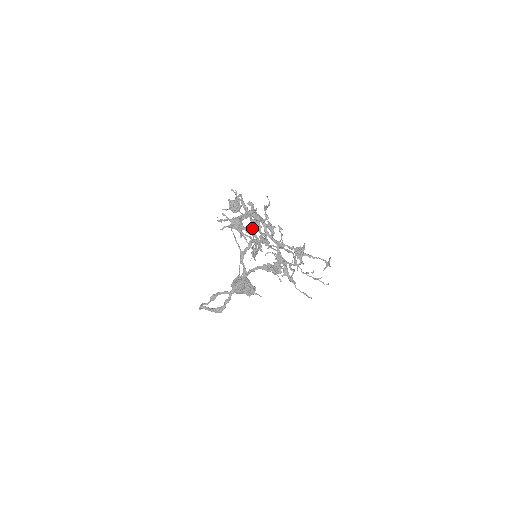
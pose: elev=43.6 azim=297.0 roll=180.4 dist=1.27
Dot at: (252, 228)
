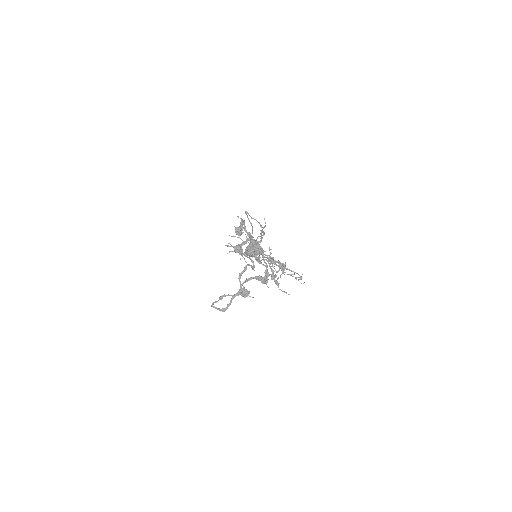
Dot at: occluded
